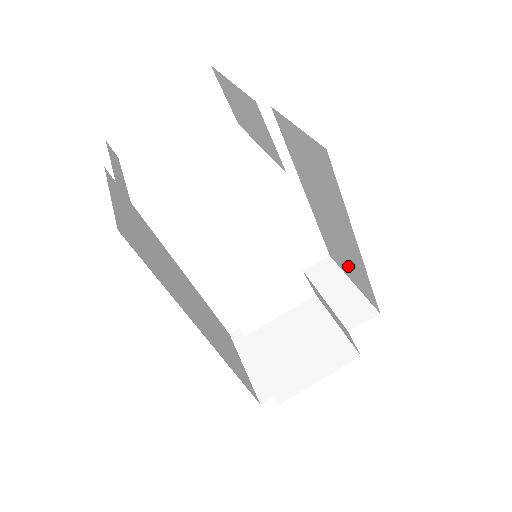
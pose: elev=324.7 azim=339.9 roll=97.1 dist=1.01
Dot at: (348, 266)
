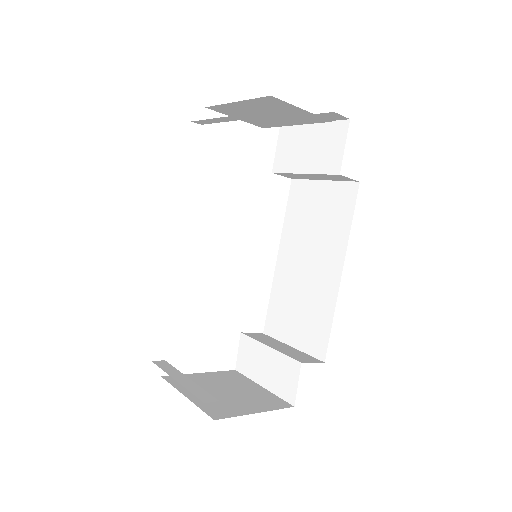
Dot at: (299, 322)
